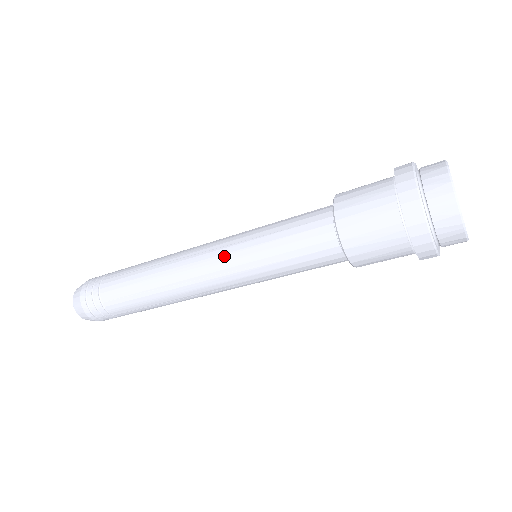
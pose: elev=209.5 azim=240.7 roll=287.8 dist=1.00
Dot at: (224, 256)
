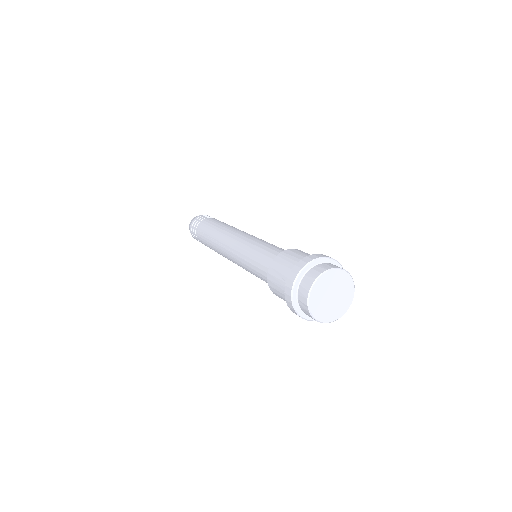
Dot at: occluded
